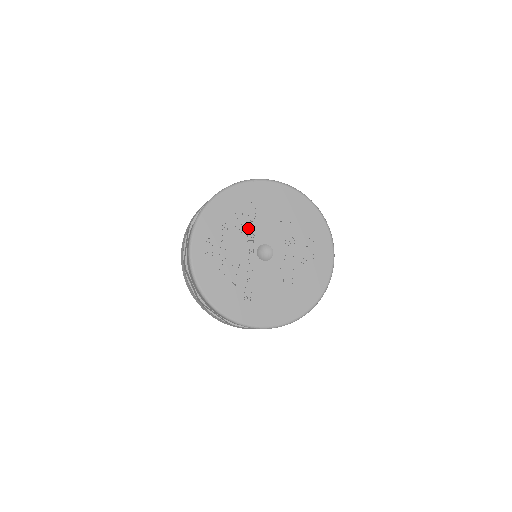
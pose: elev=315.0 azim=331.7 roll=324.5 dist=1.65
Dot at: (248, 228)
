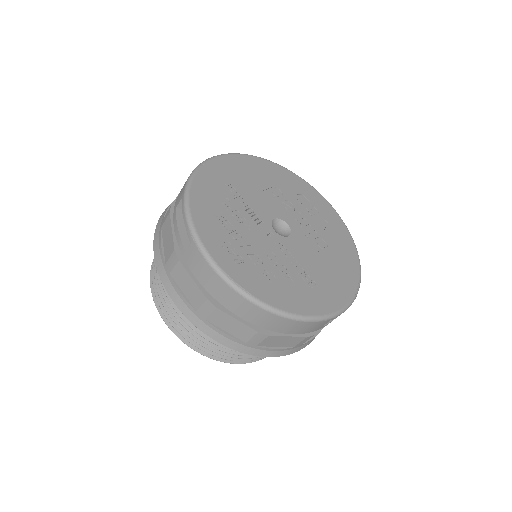
Dot at: (246, 211)
